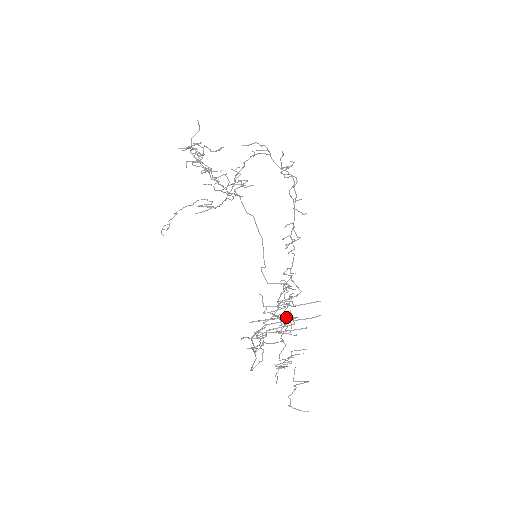
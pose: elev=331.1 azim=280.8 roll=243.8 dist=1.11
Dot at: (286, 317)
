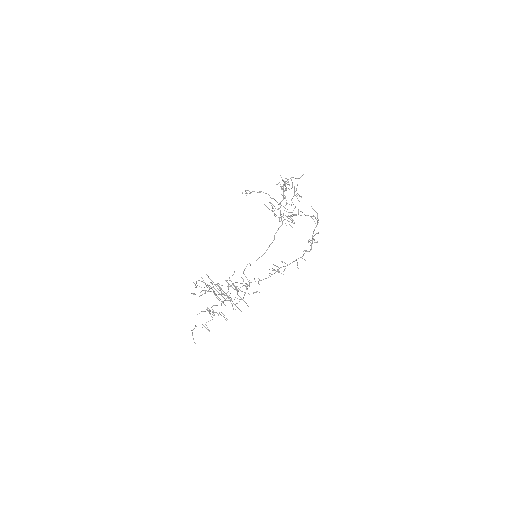
Dot at: occluded
